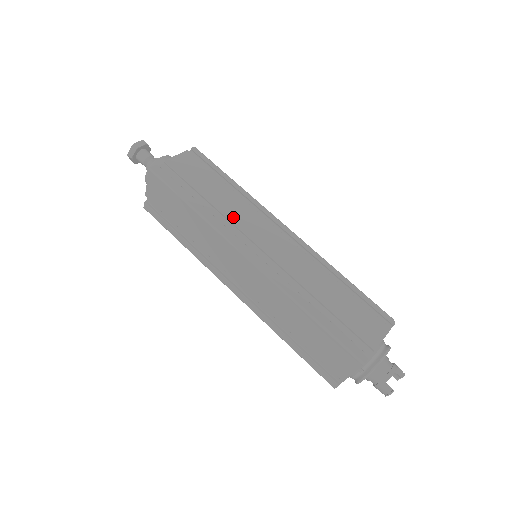
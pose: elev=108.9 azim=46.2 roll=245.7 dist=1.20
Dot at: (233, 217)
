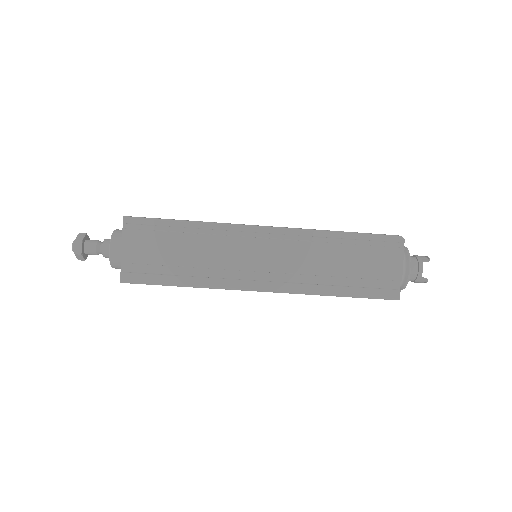
Dot at: (219, 263)
